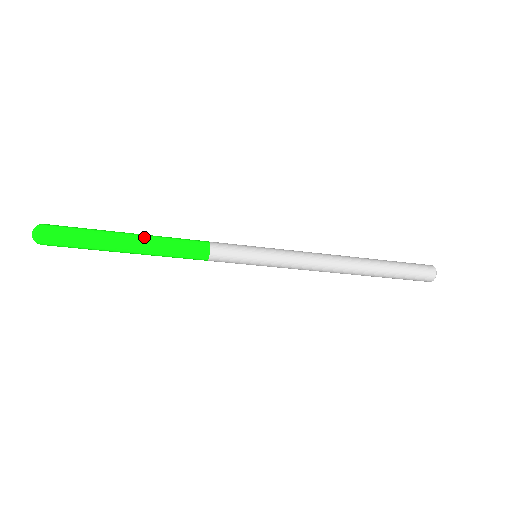
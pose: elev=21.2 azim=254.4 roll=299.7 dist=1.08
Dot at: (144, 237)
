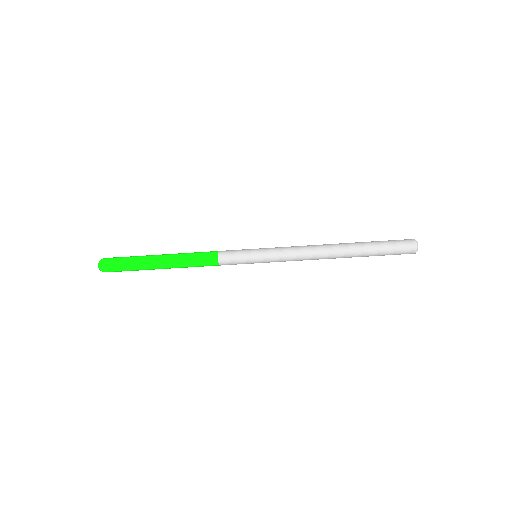
Dot at: (170, 257)
